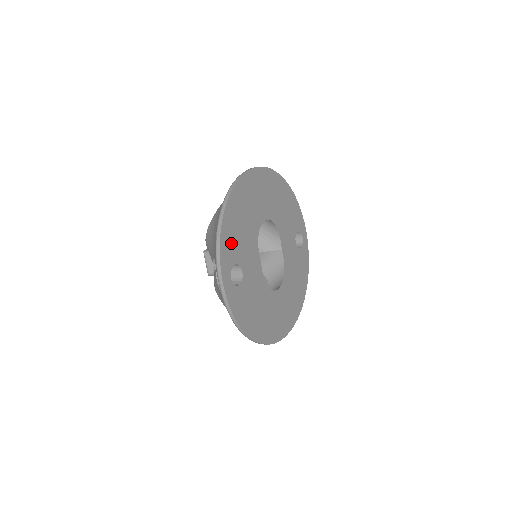
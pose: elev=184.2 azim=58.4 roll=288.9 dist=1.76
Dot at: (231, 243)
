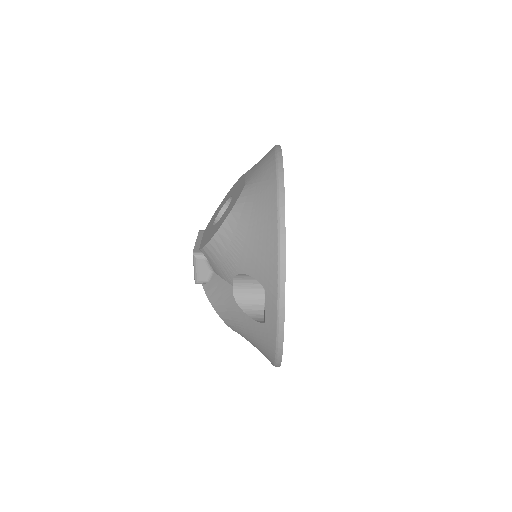
Dot at: occluded
